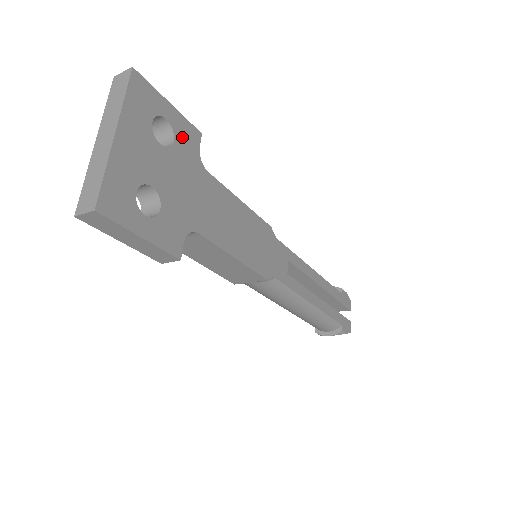
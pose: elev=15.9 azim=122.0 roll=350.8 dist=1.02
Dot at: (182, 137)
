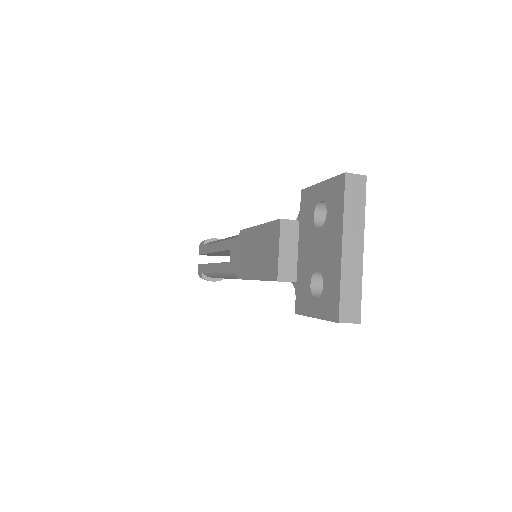
Dot at: occluded
